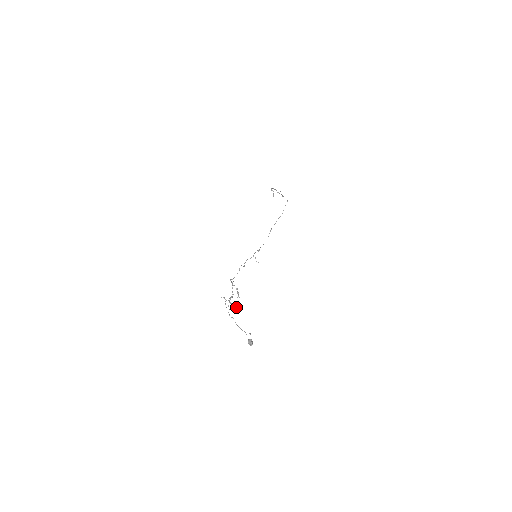
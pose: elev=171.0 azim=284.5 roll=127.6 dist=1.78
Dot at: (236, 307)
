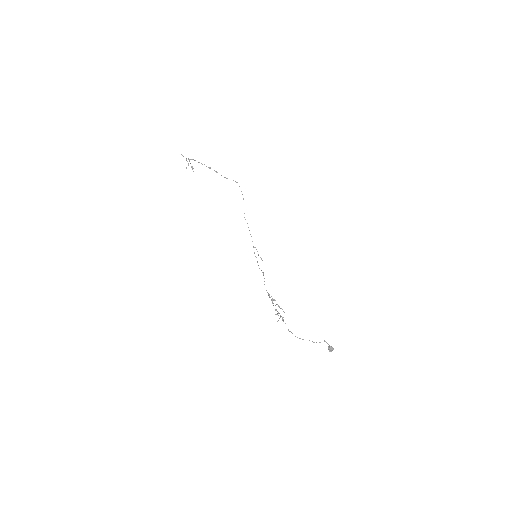
Dot at: (283, 319)
